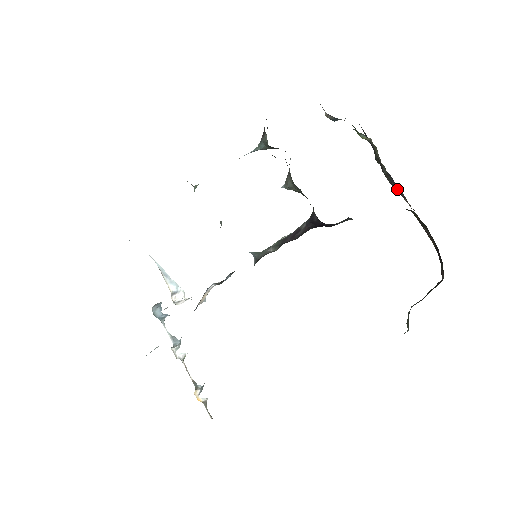
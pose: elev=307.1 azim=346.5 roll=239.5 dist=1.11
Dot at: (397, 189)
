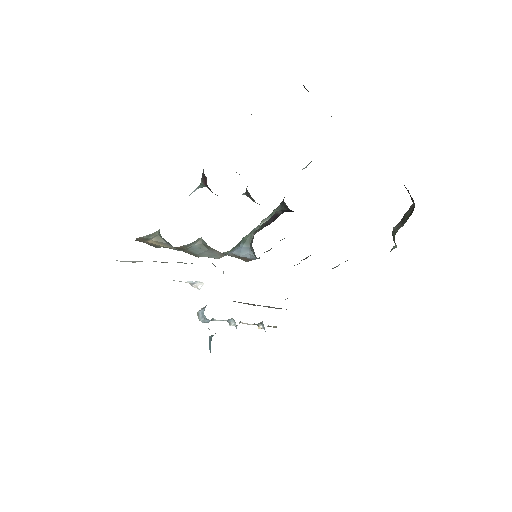
Dot at: occluded
